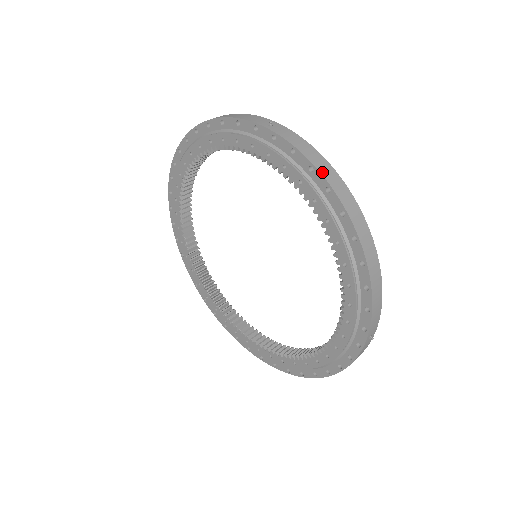
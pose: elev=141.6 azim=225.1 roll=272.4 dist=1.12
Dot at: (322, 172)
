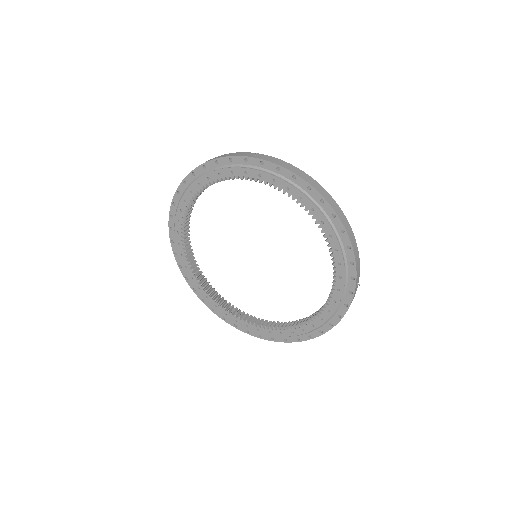
Dot at: (302, 177)
